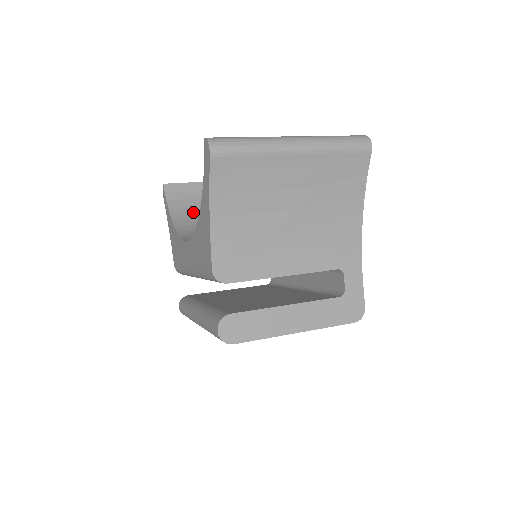
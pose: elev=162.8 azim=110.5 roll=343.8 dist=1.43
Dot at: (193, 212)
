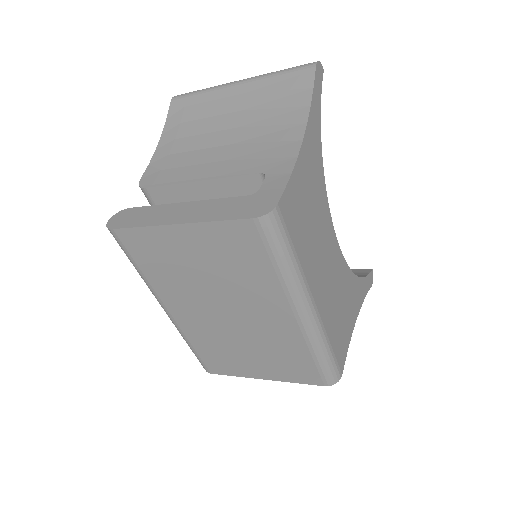
Dot at: occluded
